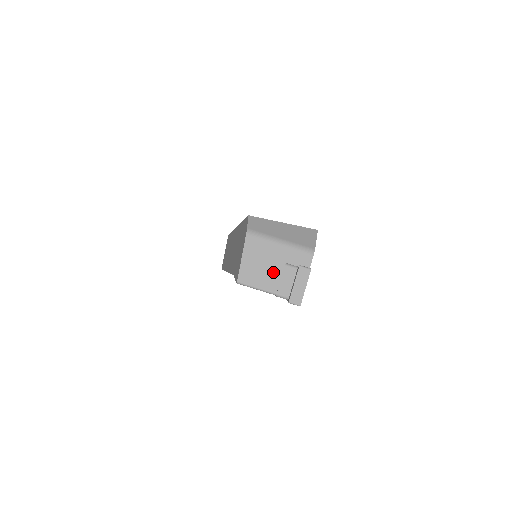
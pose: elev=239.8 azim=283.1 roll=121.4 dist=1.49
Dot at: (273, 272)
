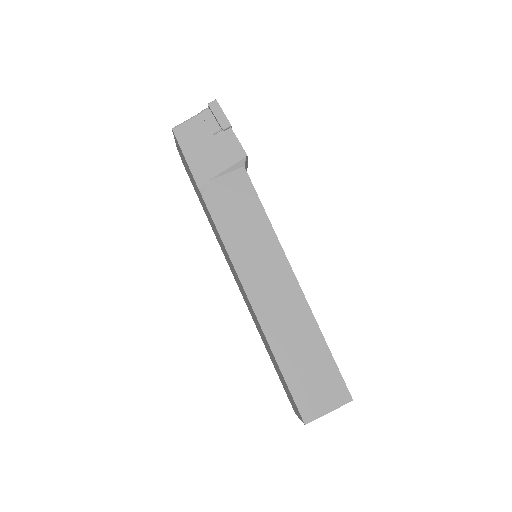
Dot at: occluded
